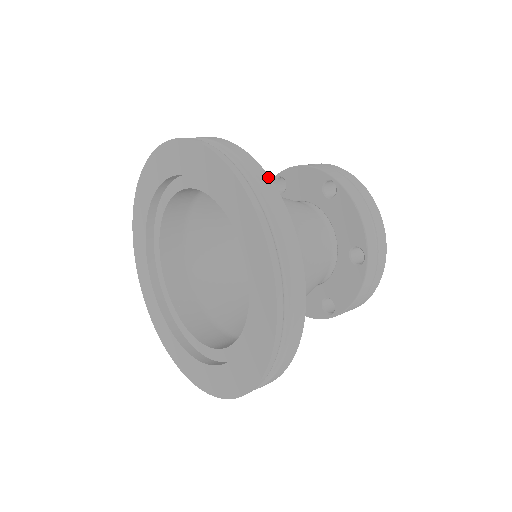
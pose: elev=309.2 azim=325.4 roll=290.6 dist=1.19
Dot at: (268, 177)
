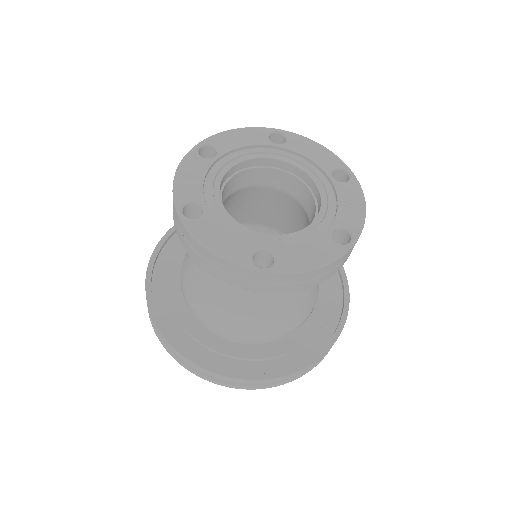
Dot at: (262, 380)
